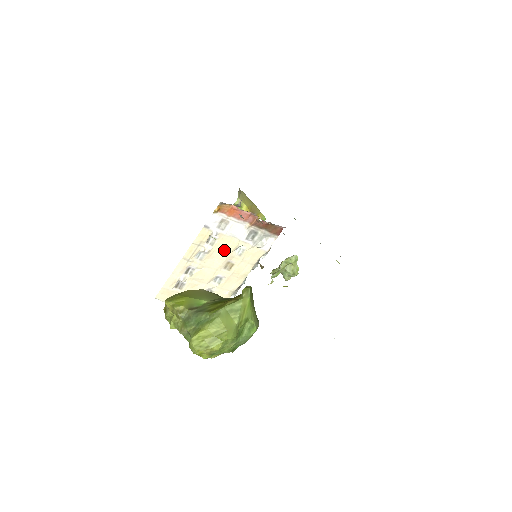
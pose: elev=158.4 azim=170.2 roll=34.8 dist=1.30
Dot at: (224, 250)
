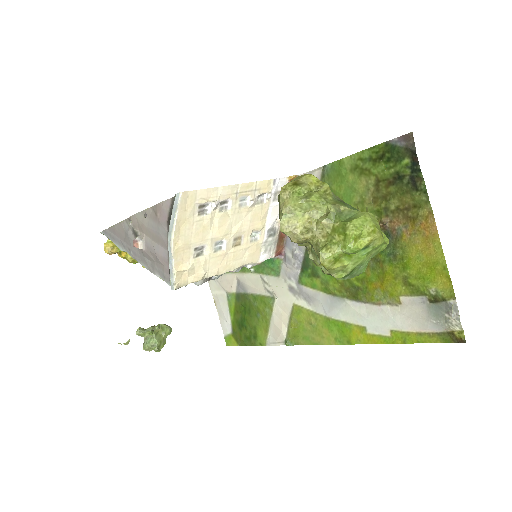
Dot at: (254, 220)
